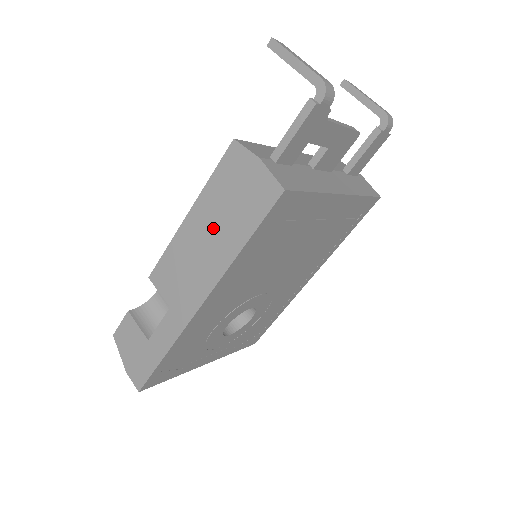
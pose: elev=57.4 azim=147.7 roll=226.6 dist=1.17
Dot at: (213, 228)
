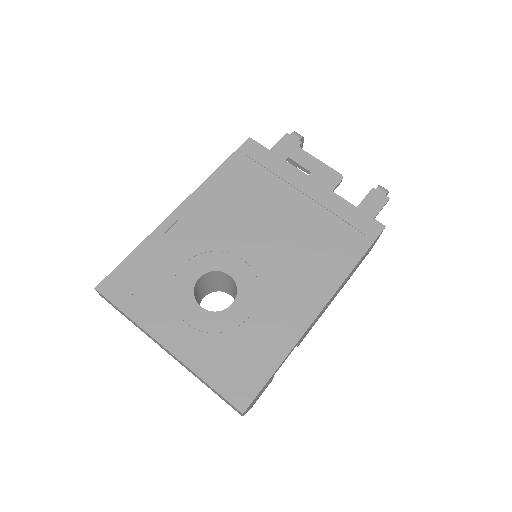
Dot at: occluded
